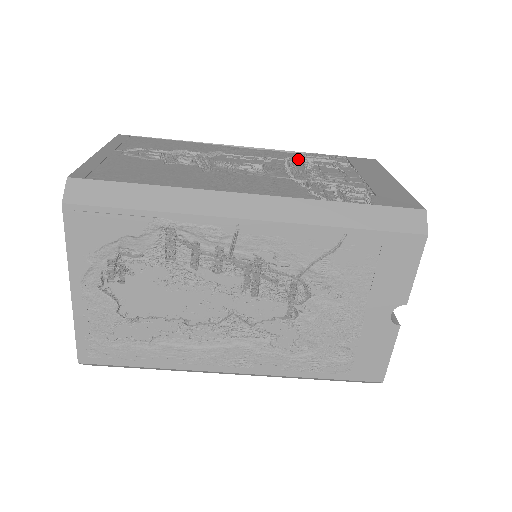
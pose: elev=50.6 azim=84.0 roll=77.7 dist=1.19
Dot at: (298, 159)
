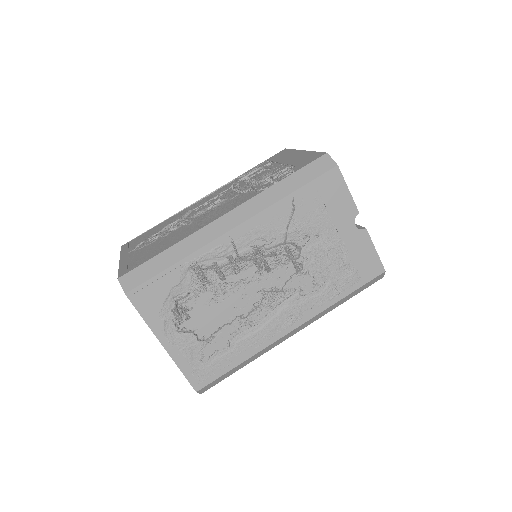
Dot at: (238, 182)
